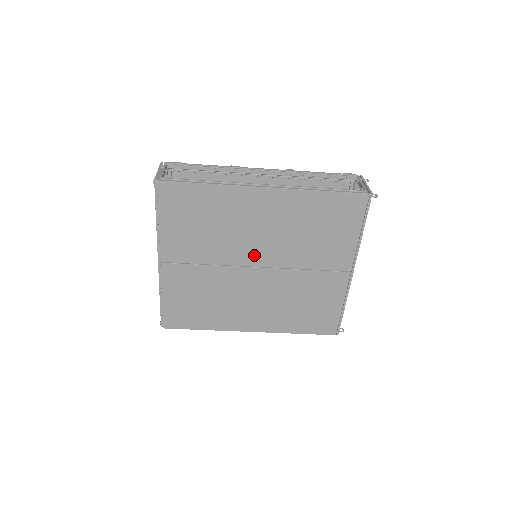
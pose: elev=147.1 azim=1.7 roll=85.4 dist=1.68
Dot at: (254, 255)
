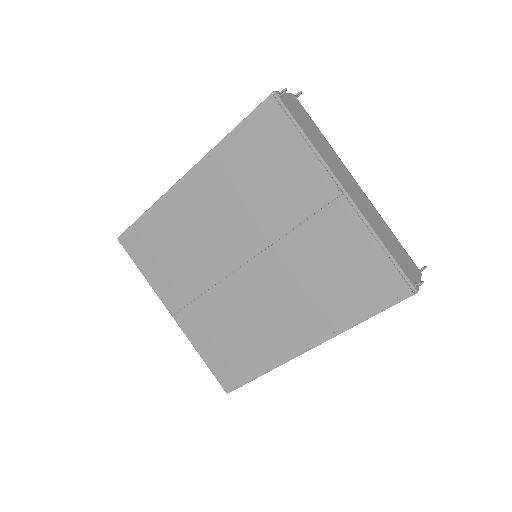
Dot at: (233, 251)
